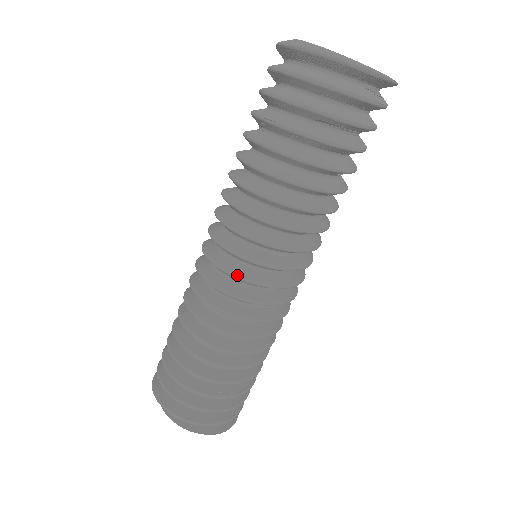
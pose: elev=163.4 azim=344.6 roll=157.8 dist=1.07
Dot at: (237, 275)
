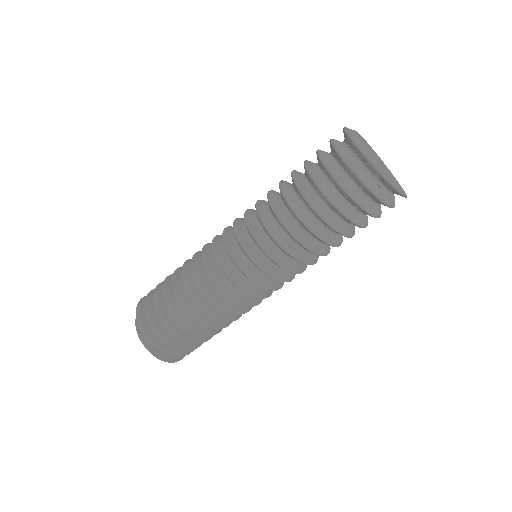
Dot at: (230, 251)
